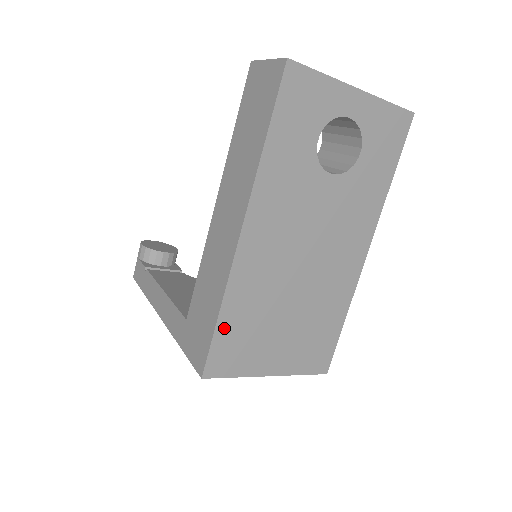
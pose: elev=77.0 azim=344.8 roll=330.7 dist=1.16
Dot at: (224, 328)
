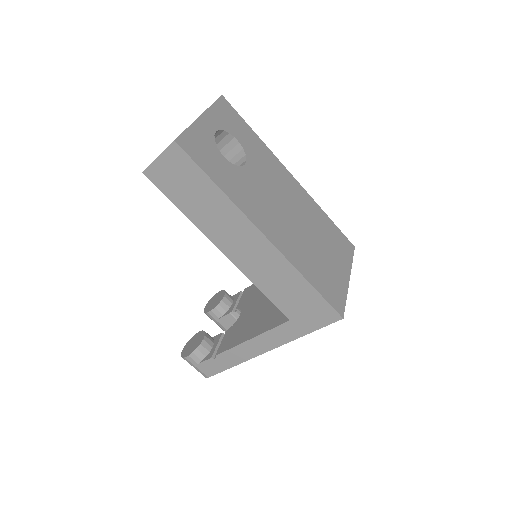
Dot at: (318, 286)
